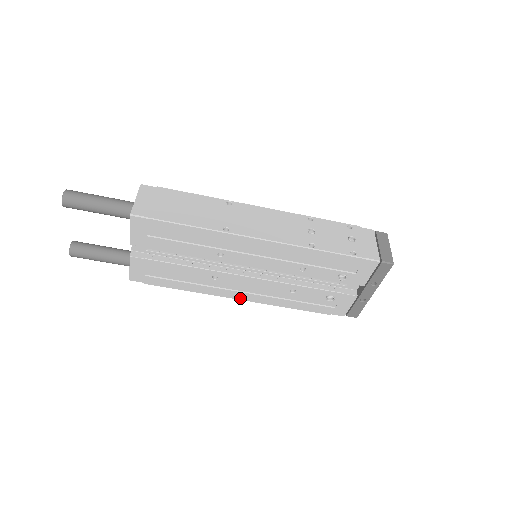
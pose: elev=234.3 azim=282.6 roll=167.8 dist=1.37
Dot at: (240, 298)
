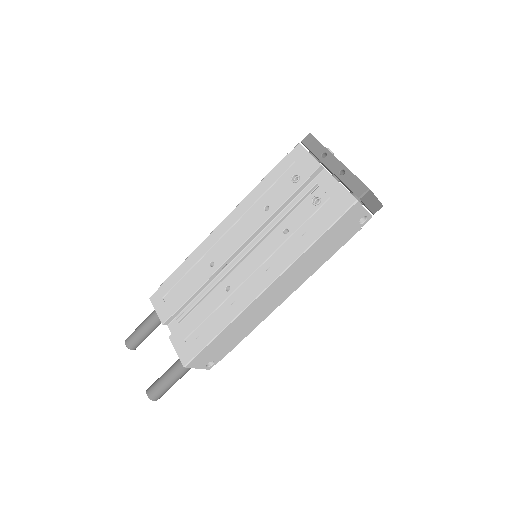
Dot at: (263, 287)
